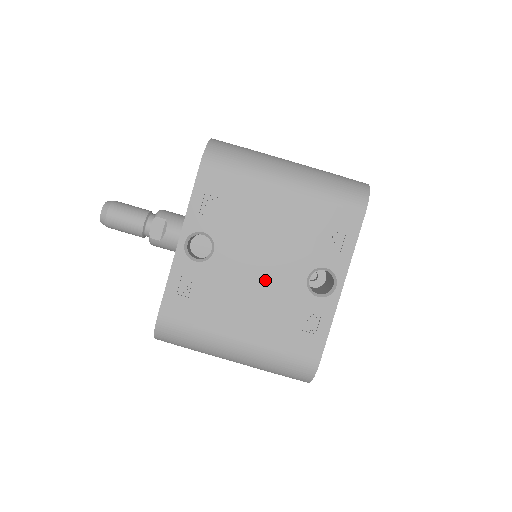
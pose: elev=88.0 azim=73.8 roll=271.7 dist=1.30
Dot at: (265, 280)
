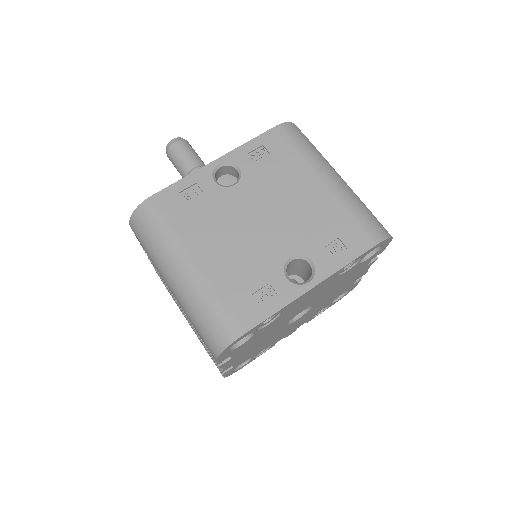
Dot at: (255, 233)
